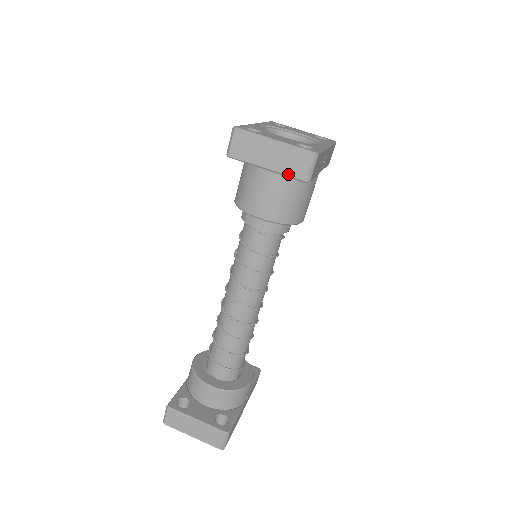
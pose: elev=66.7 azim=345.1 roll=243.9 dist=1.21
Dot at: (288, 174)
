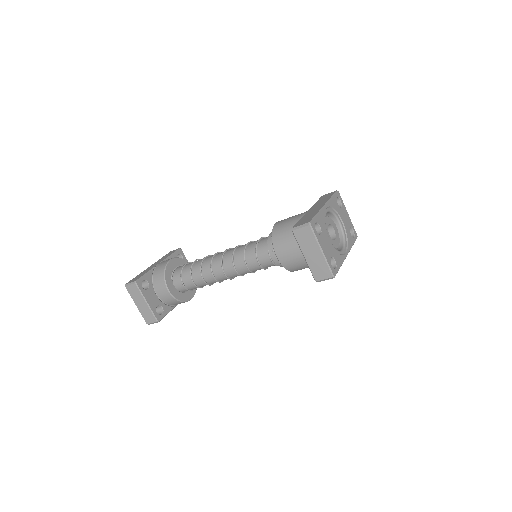
Dot at: (311, 270)
